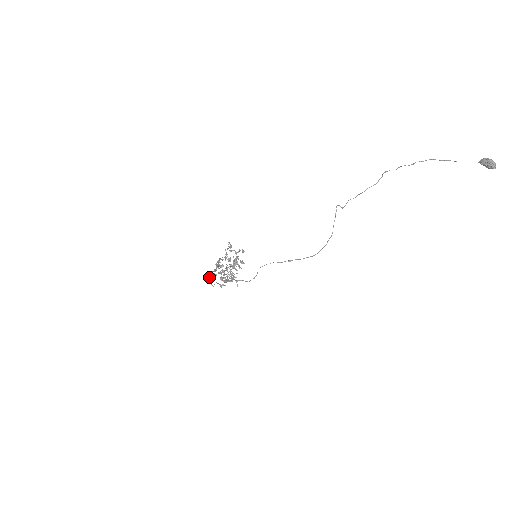
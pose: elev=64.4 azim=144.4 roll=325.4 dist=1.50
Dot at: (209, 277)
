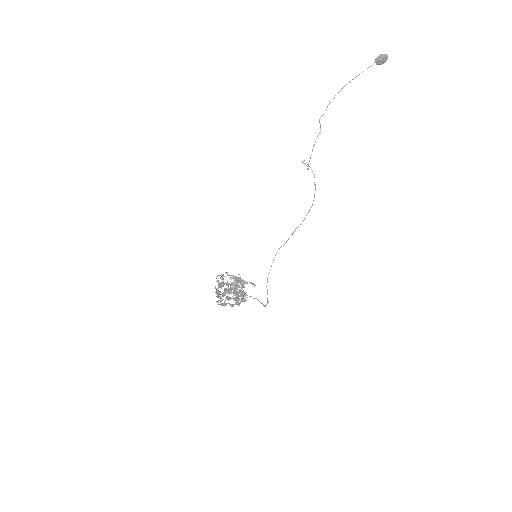
Dot at: (217, 281)
